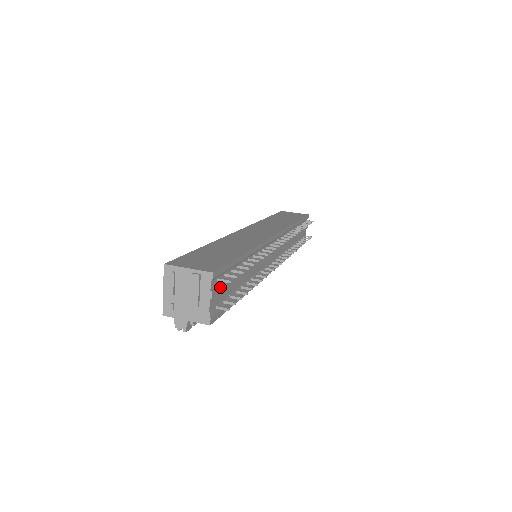
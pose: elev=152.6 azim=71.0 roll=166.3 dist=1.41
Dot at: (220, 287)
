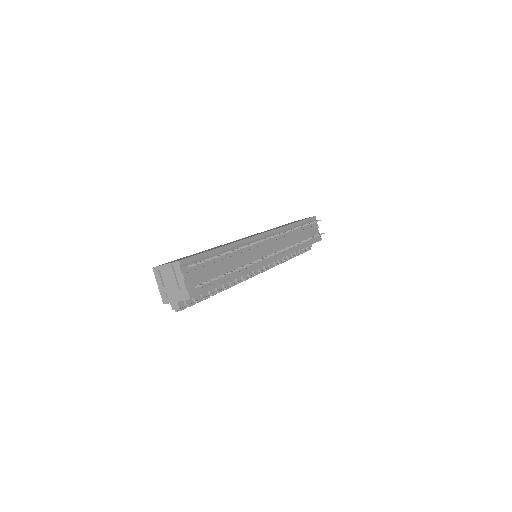
Dot at: (193, 272)
